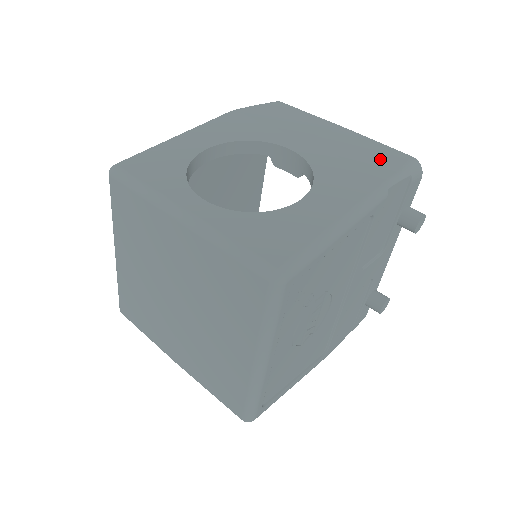
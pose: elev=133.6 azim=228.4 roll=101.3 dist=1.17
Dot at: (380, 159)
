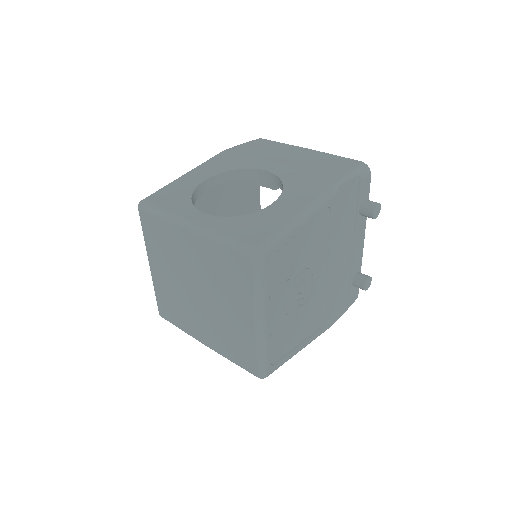
Dot at: (334, 167)
